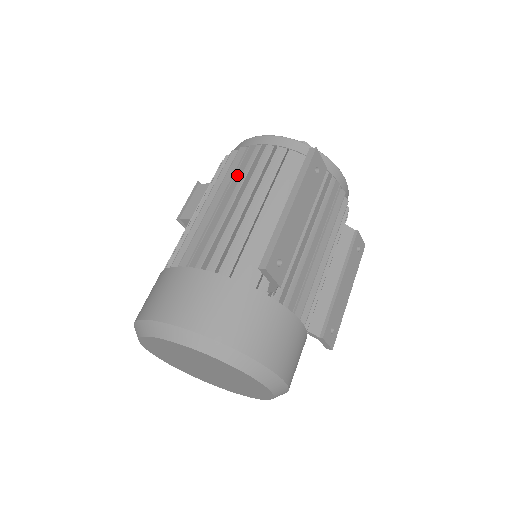
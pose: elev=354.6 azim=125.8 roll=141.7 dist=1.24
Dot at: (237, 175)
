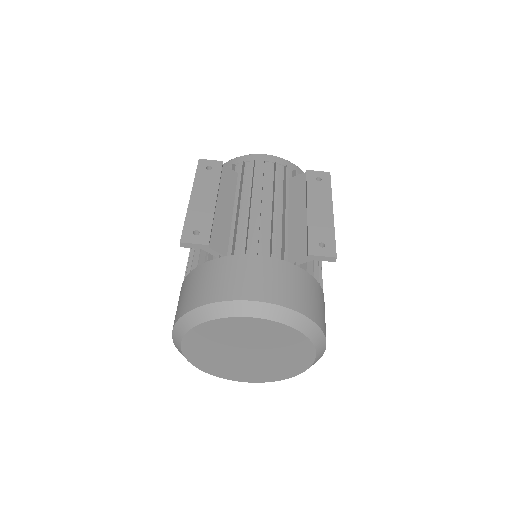
Dot at: occluded
